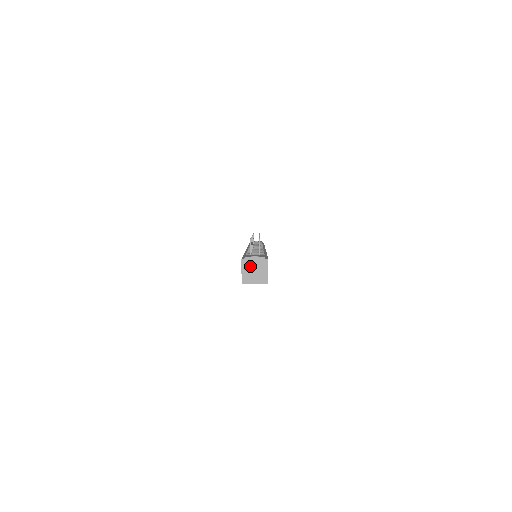
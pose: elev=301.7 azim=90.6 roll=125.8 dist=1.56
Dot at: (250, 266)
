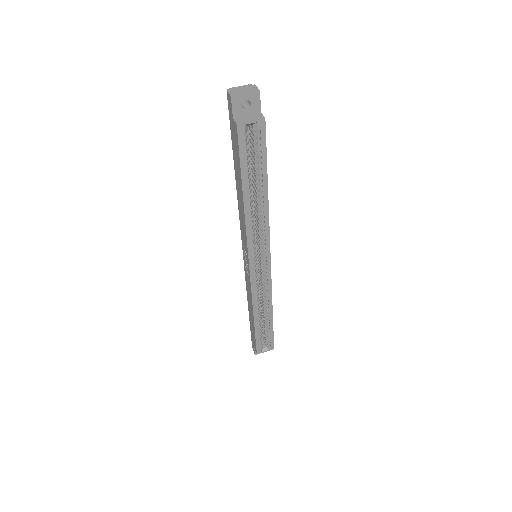
Dot at: (238, 91)
